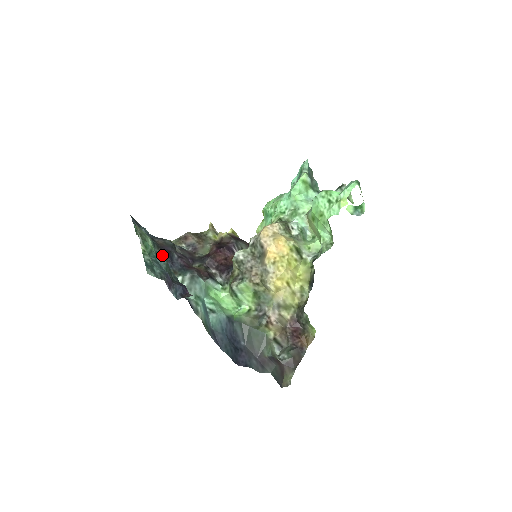
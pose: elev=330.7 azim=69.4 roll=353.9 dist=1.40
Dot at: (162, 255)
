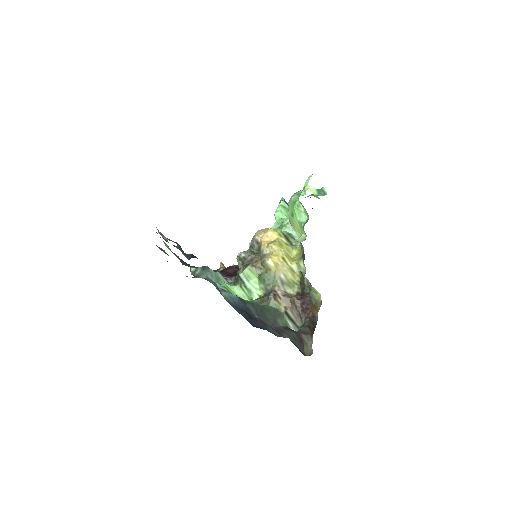
Dot at: (178, 257)
